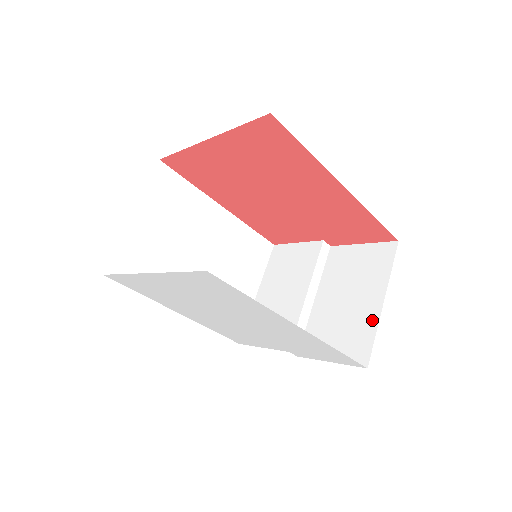
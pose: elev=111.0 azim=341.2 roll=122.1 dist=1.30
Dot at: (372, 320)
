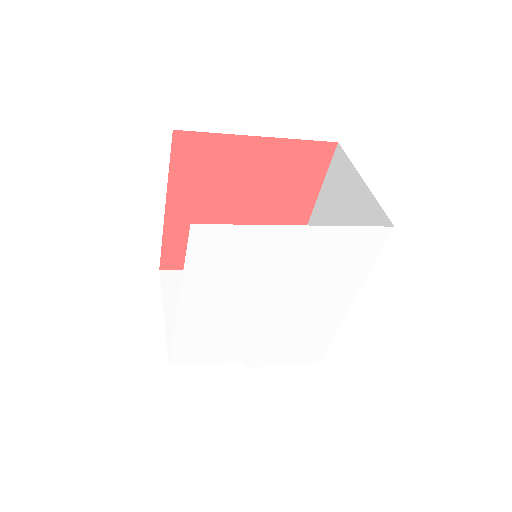
Dot at: occluded
